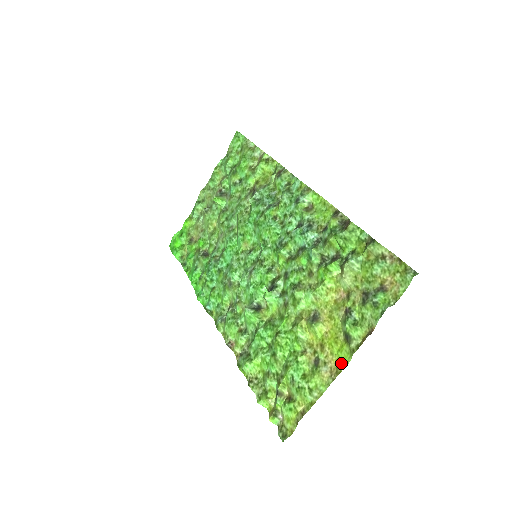
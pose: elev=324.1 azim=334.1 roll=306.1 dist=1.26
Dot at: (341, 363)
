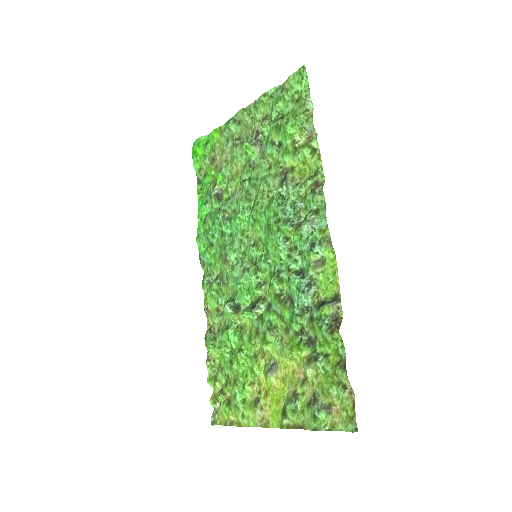
Dot at: (272, 421)
